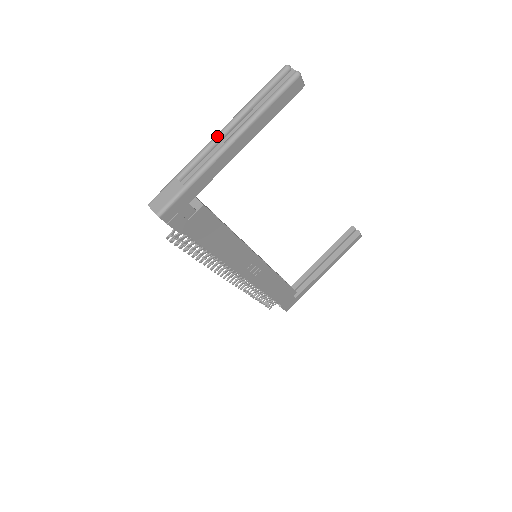
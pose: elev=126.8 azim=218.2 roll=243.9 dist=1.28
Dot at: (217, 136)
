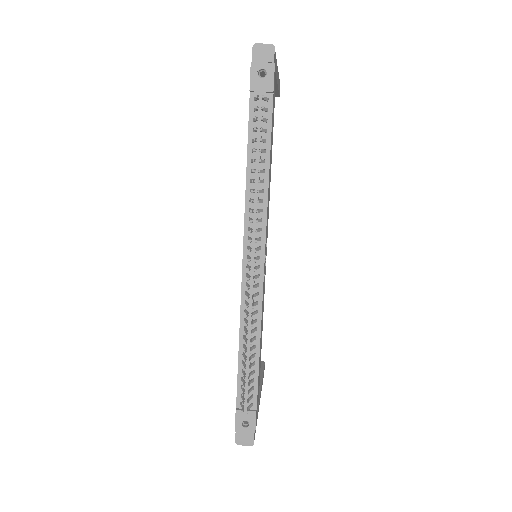
Dot at: occluded
